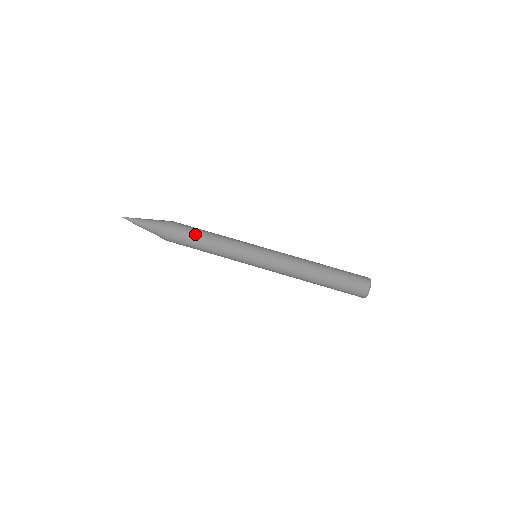
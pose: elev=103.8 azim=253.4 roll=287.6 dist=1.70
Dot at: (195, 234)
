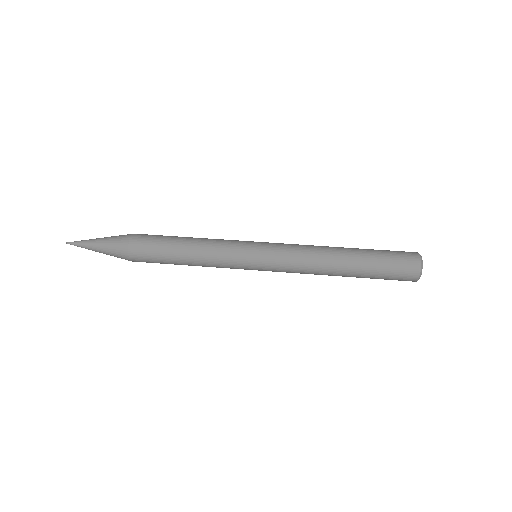
Dot at: (171, 236)
